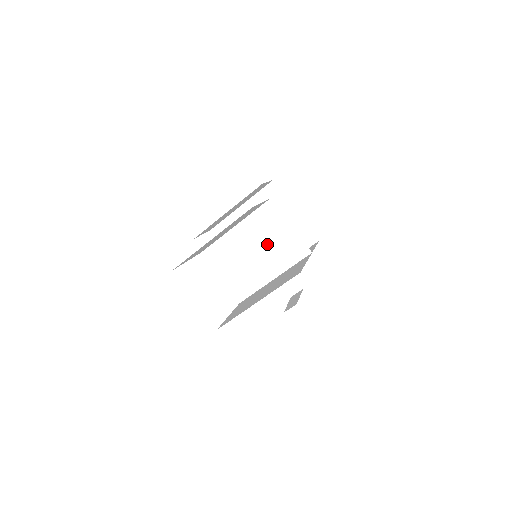
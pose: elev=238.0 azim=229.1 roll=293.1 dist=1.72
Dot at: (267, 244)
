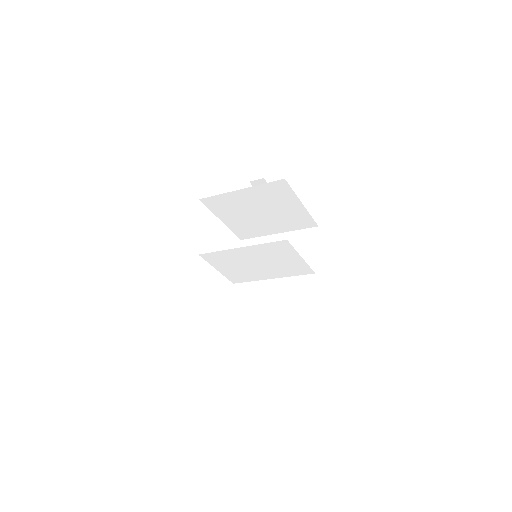
Dot at: (272, 262)
